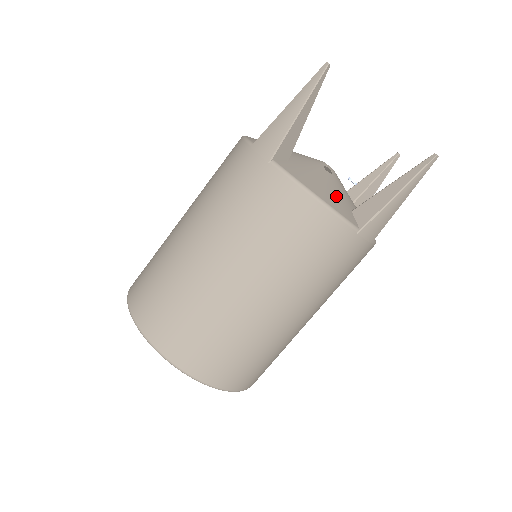
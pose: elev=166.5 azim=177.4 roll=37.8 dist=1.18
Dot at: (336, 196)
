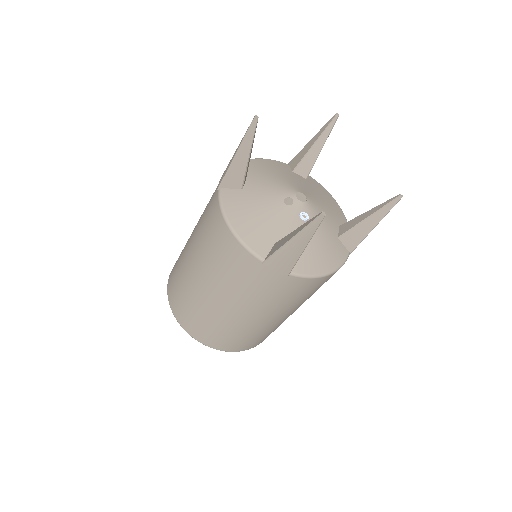
Dot at: (263, 227)
